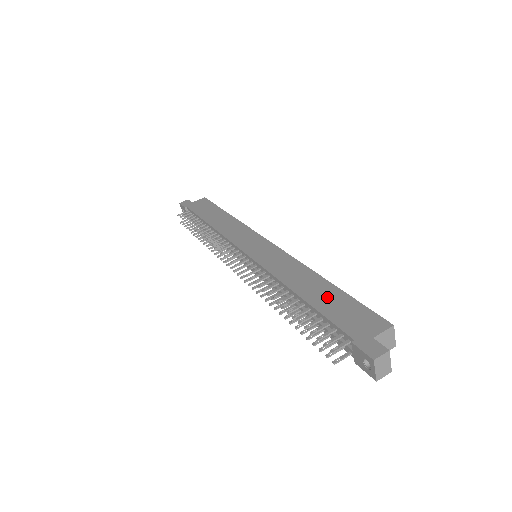
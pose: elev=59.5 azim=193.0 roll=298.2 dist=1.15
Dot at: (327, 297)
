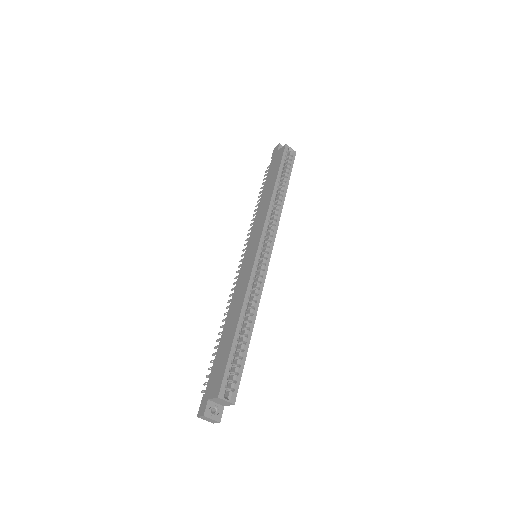
Dot at: (226, 343)
